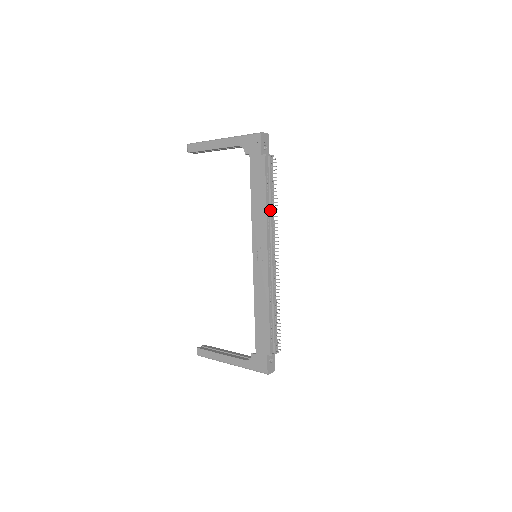
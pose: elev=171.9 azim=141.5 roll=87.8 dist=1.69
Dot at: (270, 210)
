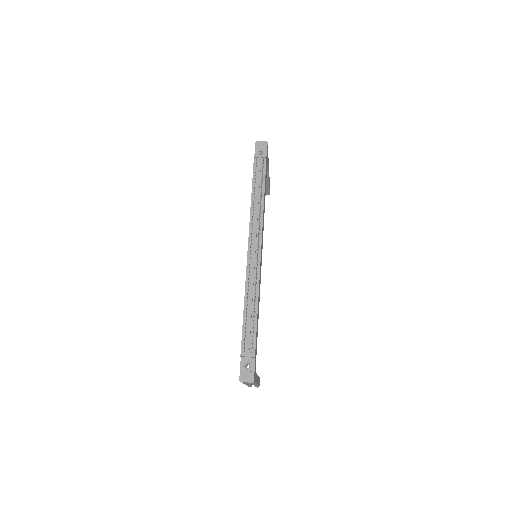
Dot at: (256, 204)
